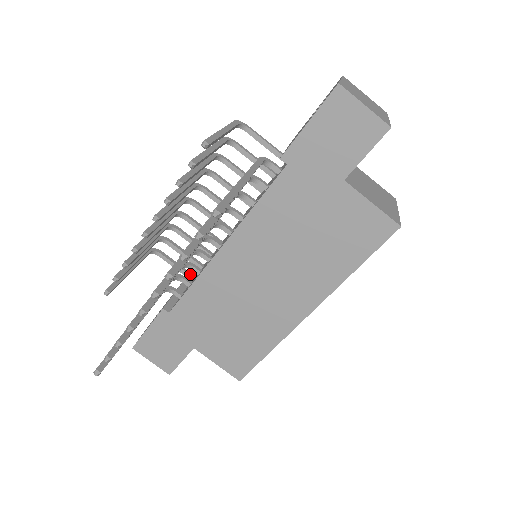
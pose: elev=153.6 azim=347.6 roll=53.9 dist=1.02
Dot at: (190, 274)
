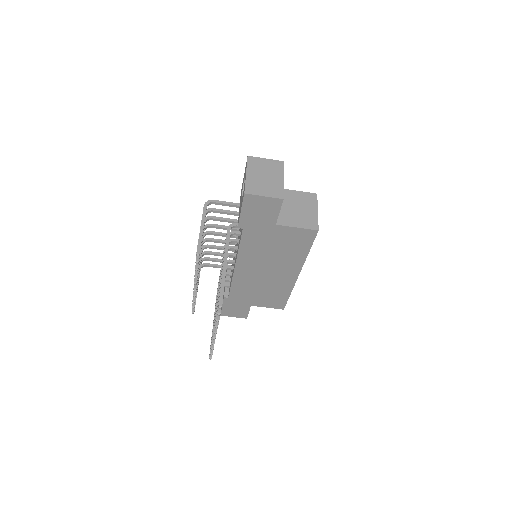
Dot at: occluded
